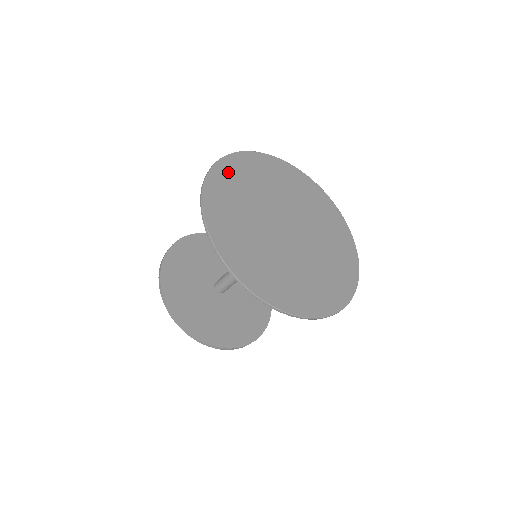
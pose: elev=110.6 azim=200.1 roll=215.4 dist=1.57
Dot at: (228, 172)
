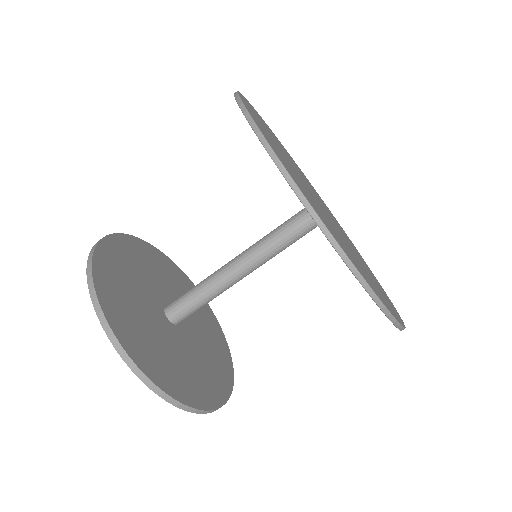
Dot at: (259, 117)
